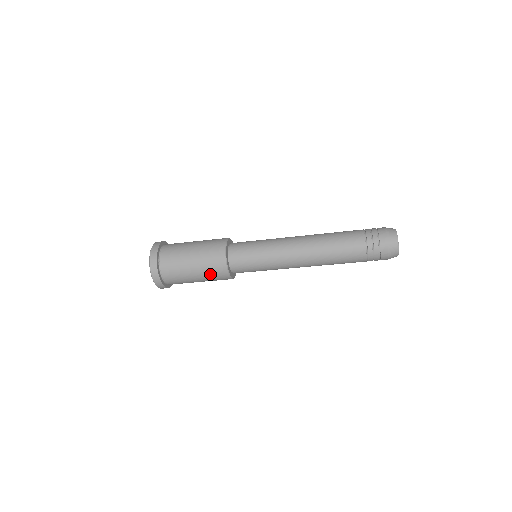
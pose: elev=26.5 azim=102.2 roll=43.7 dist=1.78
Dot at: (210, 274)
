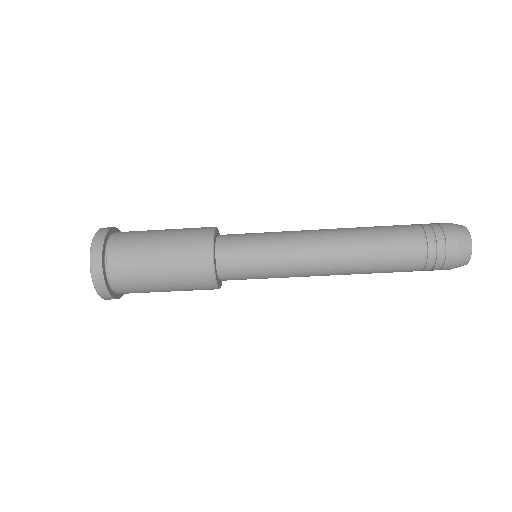
Dot at: (186, 279)
